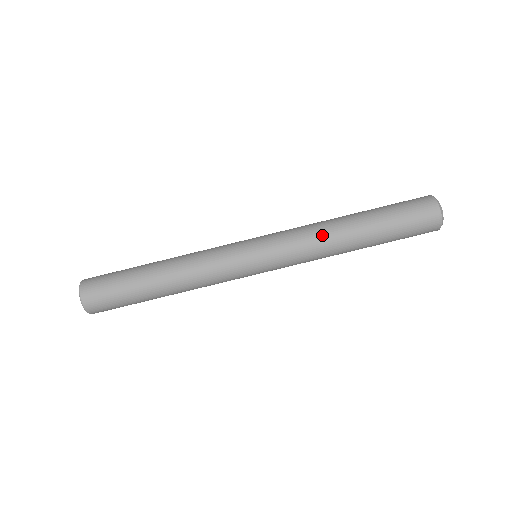
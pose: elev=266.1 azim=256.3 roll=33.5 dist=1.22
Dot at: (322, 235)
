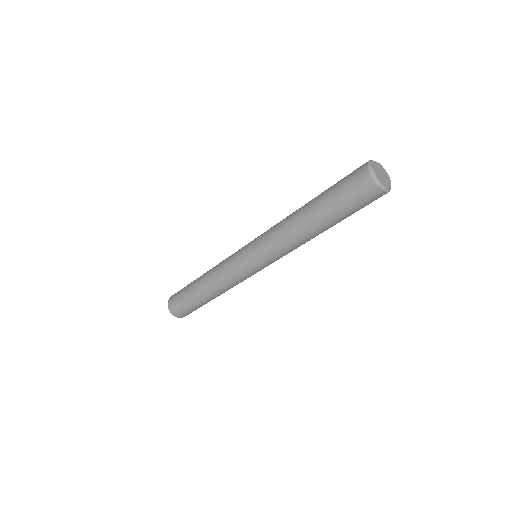
Dot at: (289, 238)
